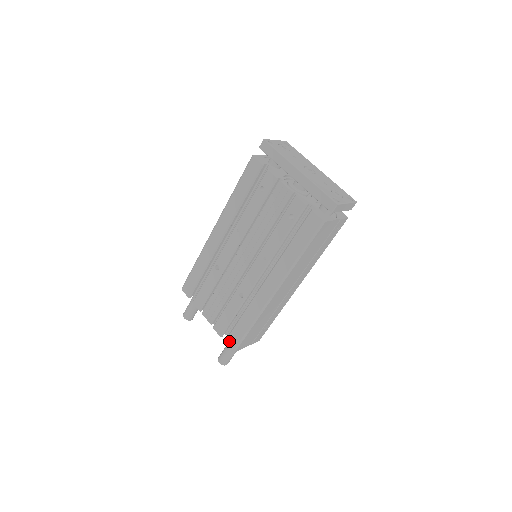
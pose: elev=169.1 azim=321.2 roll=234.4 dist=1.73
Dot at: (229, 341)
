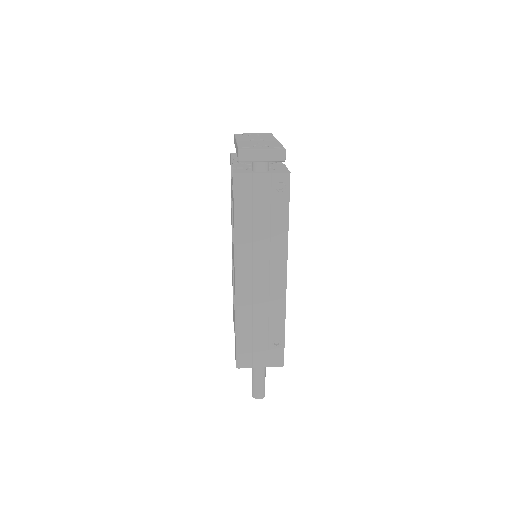
Dot at: (235, 355)
